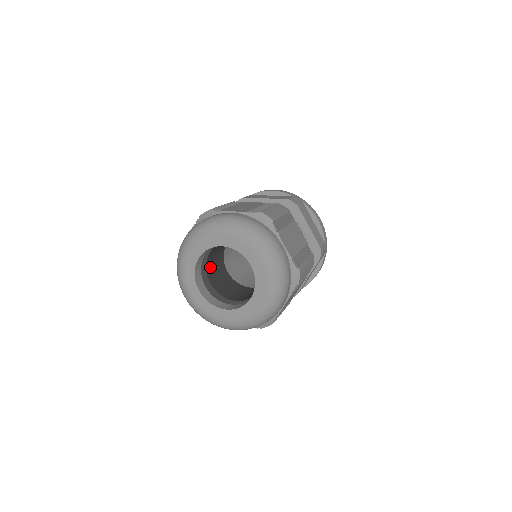
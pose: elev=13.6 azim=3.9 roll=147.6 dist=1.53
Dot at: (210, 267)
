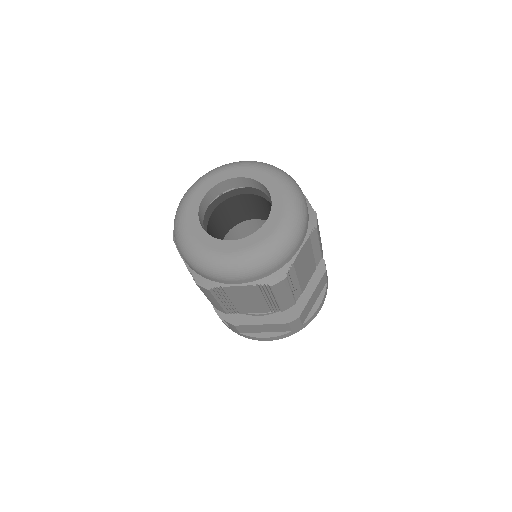
Dot at: (210, 233)
